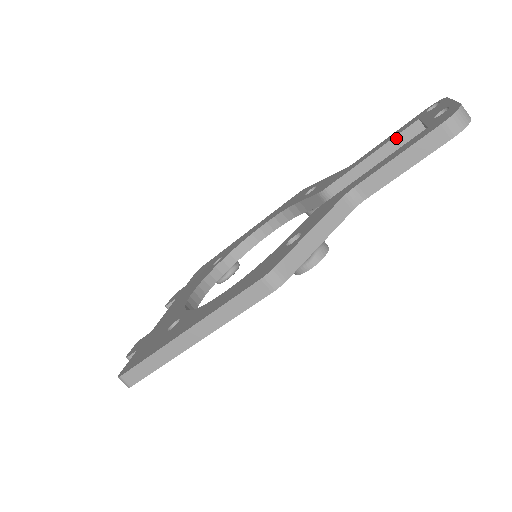
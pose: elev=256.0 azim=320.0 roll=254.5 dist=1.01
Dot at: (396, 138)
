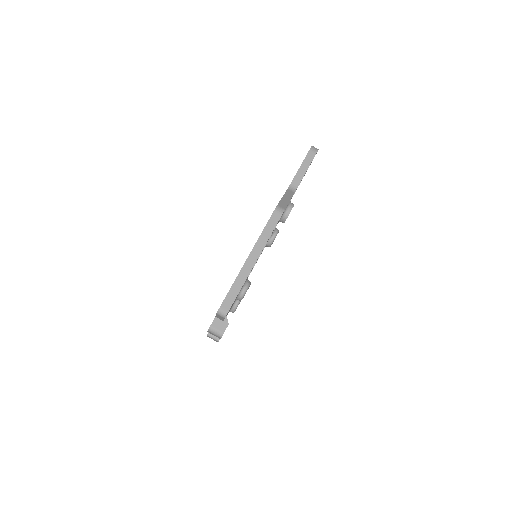
Dot at: occluded
